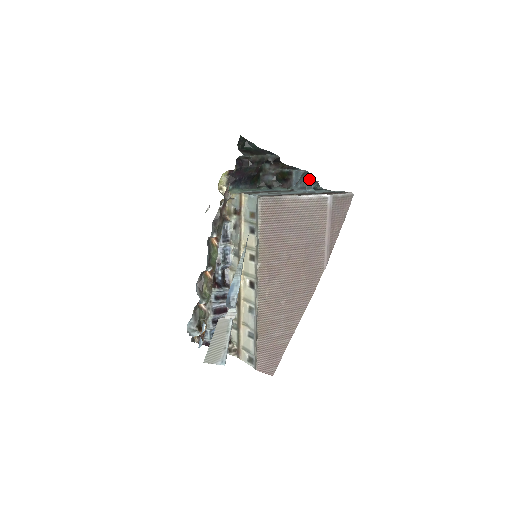
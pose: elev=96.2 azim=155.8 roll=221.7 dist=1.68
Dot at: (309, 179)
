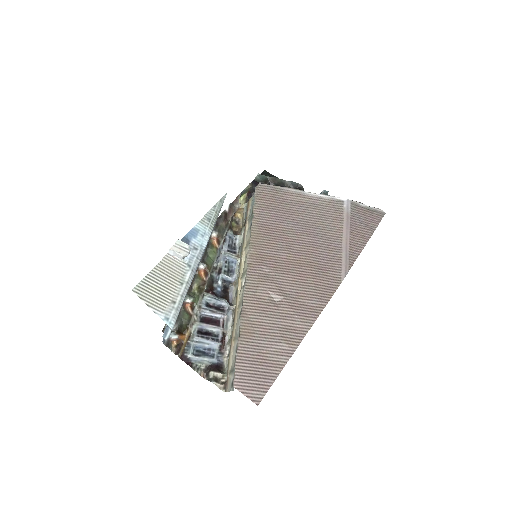
Dot at: occluded
